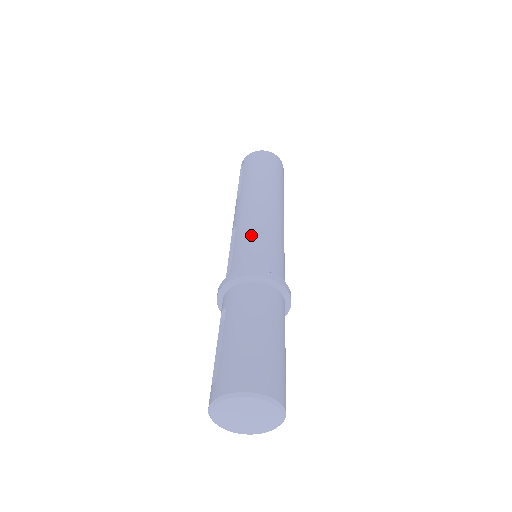
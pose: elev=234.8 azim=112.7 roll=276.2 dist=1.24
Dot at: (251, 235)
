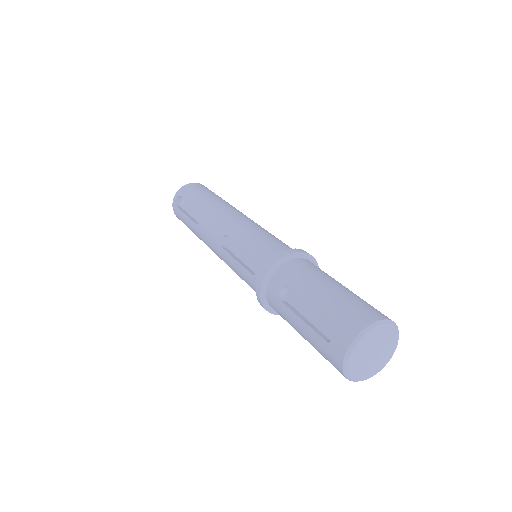
Dot at: (254, 233)
